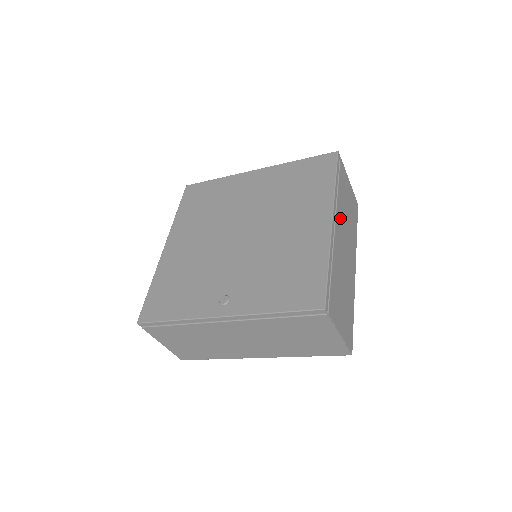
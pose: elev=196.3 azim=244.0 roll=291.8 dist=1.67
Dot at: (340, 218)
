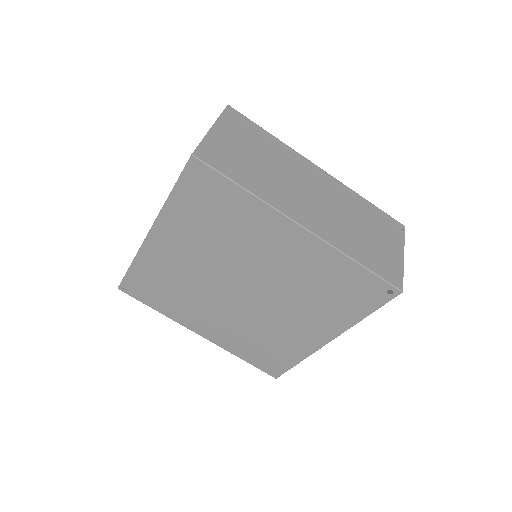
Dot at: occluded
